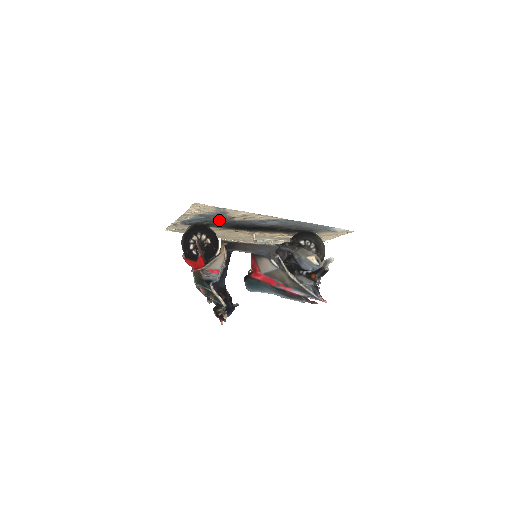
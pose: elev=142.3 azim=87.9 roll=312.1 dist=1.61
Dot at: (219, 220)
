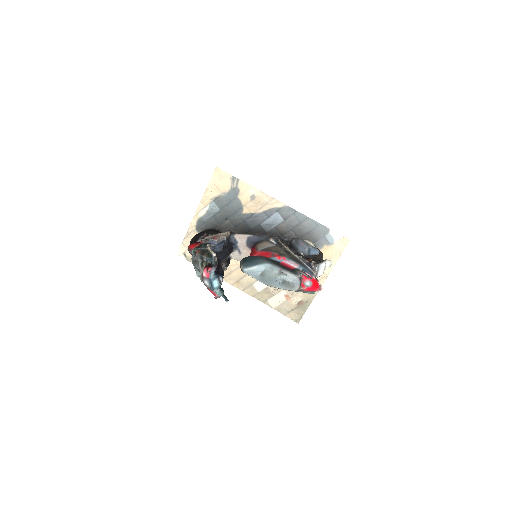
Dot at: (230, 216)
